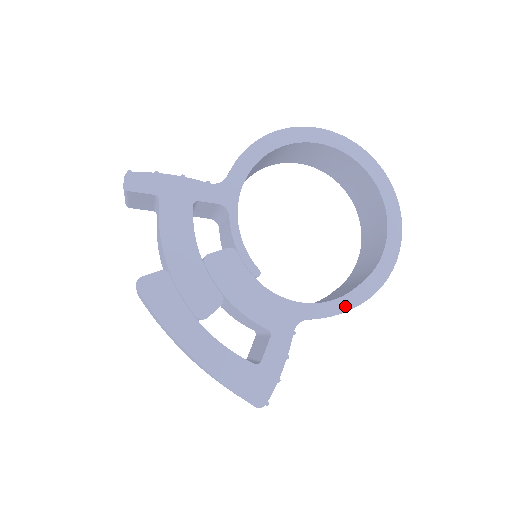
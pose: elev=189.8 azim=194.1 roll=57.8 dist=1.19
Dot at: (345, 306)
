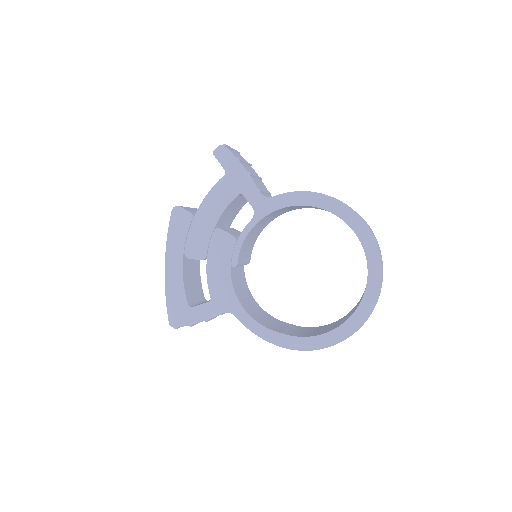
Dot at: (263, 334)
